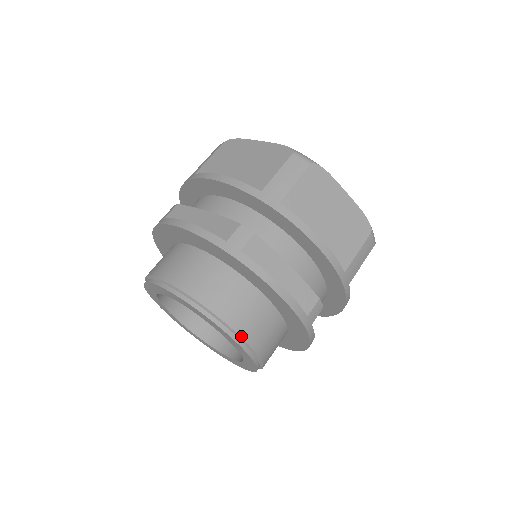
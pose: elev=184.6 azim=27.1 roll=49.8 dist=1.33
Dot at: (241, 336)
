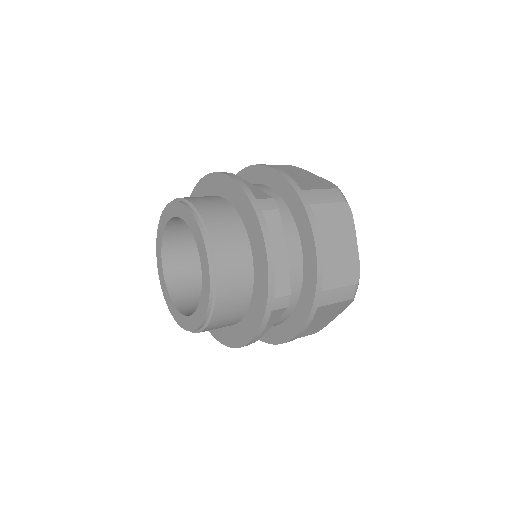
Dot at: (195, 206)
